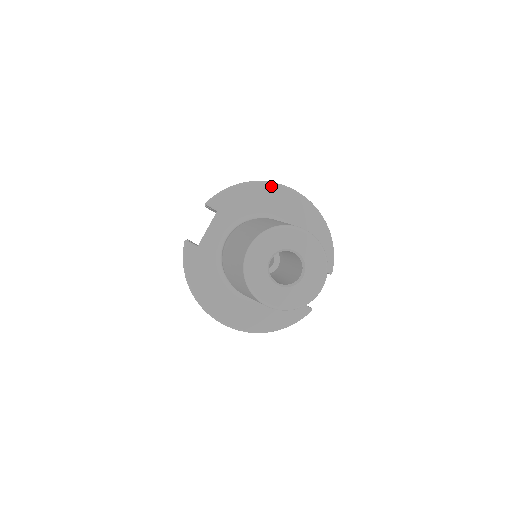
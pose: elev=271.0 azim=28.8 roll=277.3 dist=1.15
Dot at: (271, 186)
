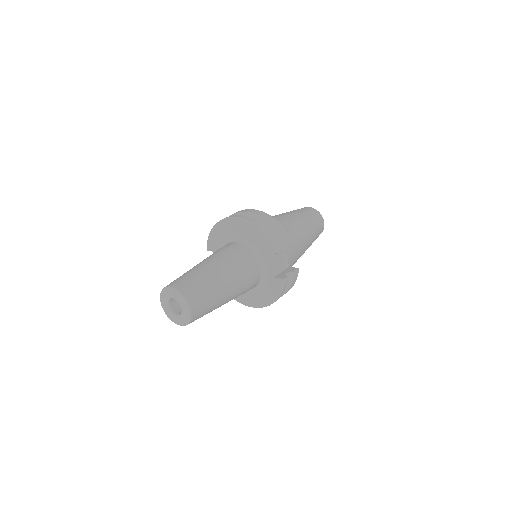
Dot at: (221, 223)
